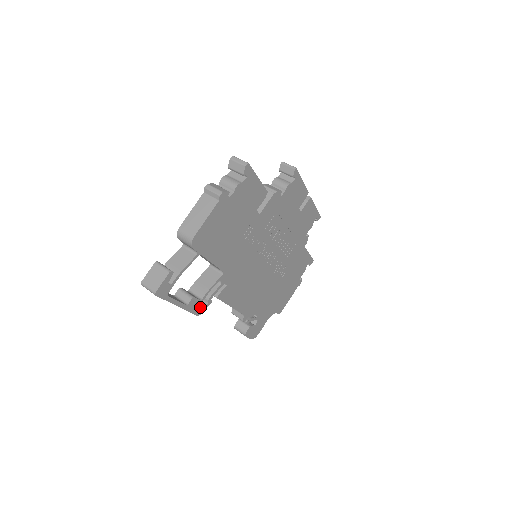
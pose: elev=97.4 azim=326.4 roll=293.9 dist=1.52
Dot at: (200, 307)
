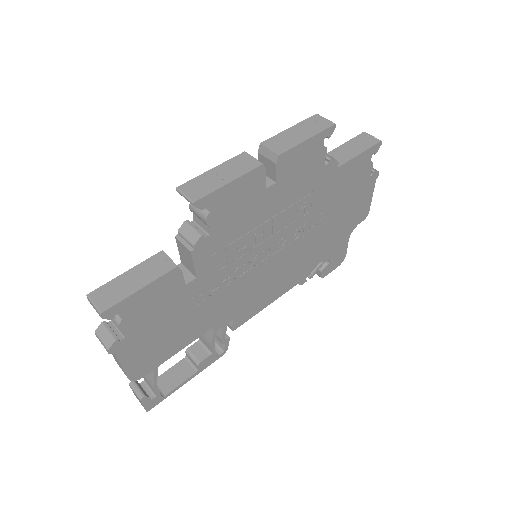
Dot at: (221, 346)
